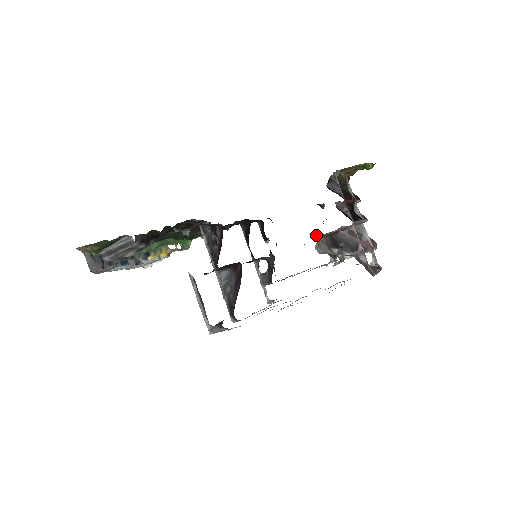
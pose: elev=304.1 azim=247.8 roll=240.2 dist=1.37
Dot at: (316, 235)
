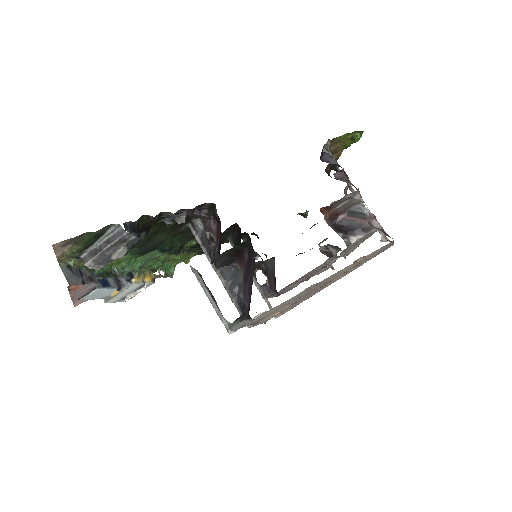
Dot at: (321, 210)
